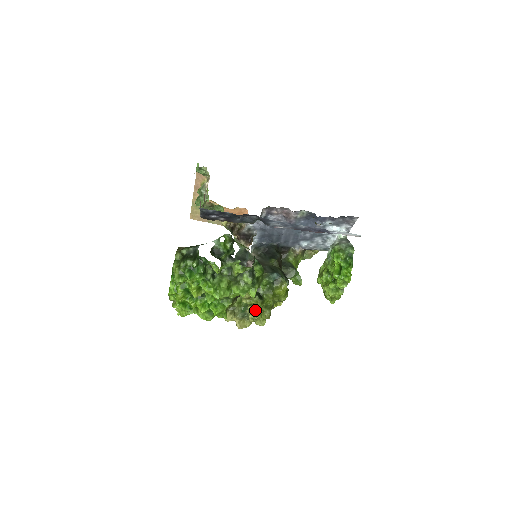
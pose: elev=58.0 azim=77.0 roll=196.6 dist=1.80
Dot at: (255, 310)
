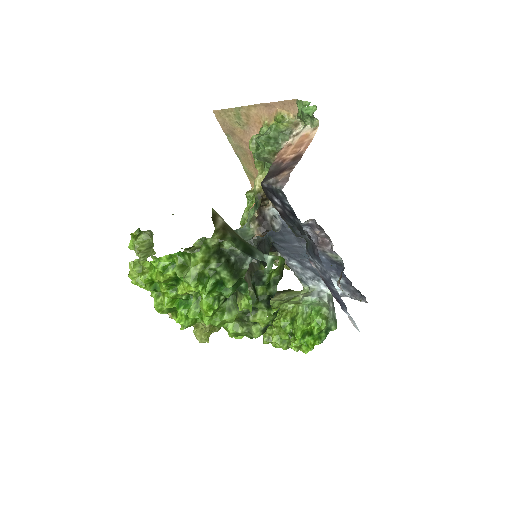
Dot at: (210, 326)
